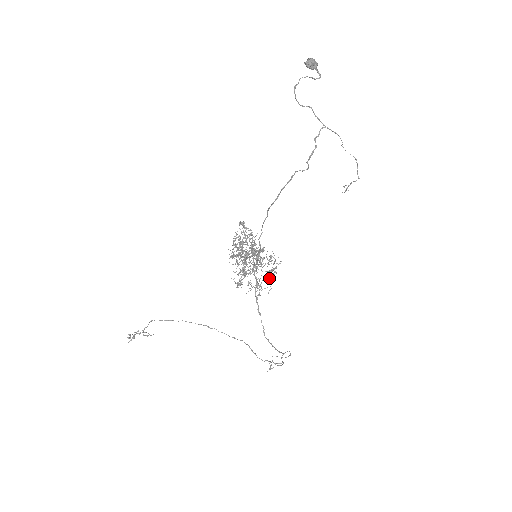
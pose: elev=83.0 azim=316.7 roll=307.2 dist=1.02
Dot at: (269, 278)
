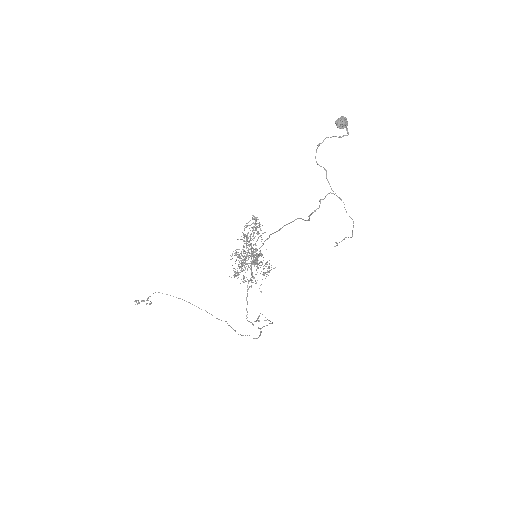
Dot at: (263, 275)
